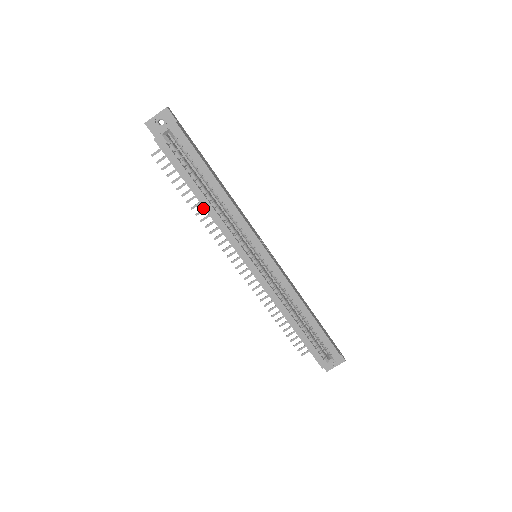
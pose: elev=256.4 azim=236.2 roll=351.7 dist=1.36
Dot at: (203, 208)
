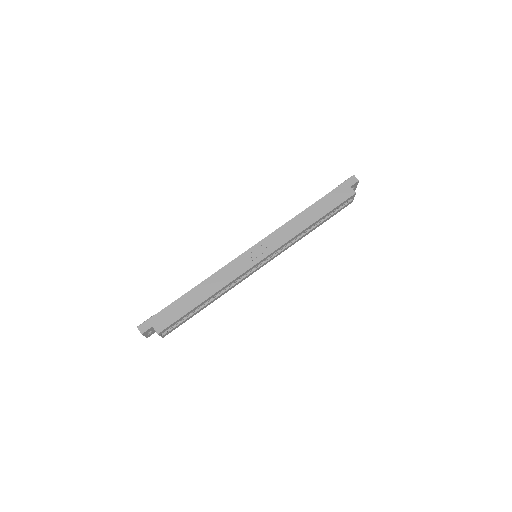
Dot at: occluded
